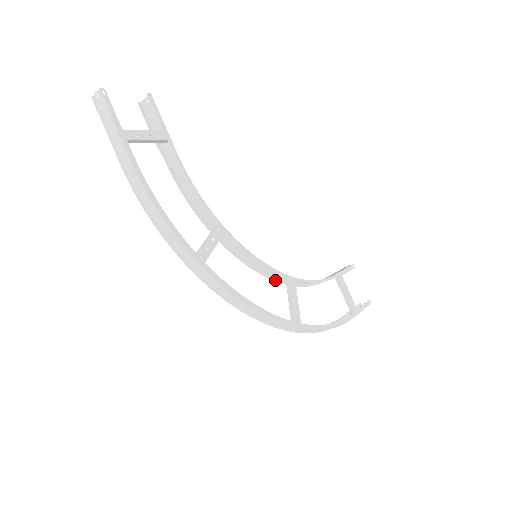
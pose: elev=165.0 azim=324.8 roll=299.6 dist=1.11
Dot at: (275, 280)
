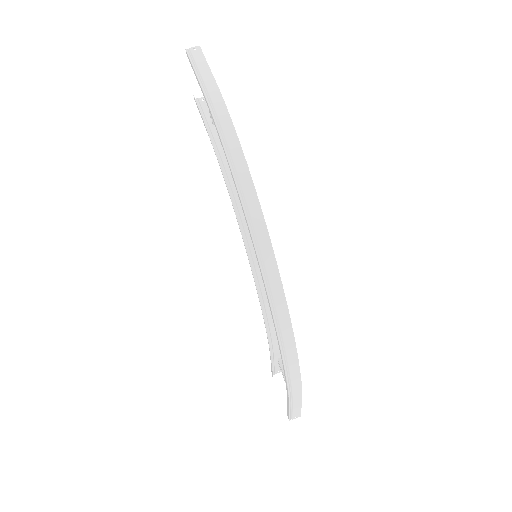
Dot at: (259, 298)
